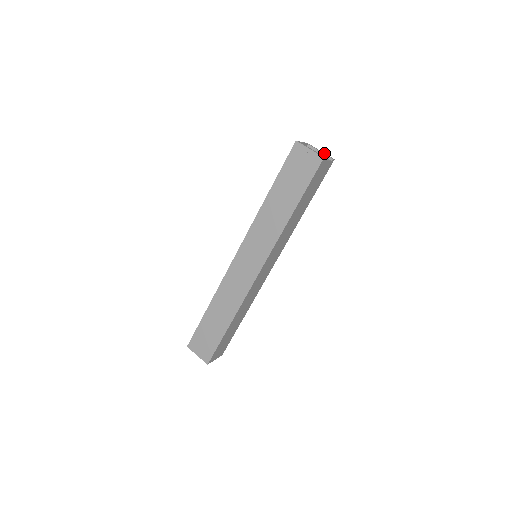
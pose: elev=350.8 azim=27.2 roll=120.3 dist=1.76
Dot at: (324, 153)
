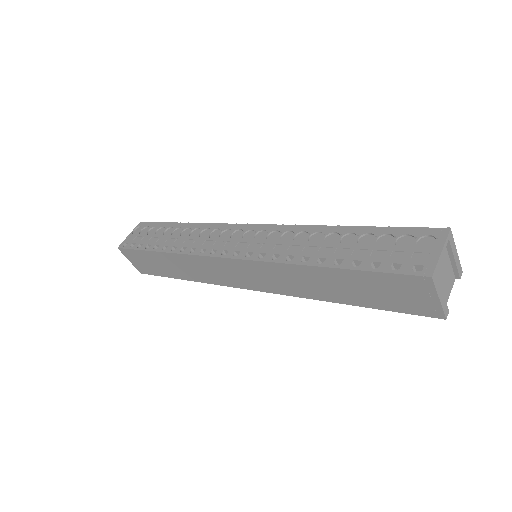
Dot at: (458, 260)
